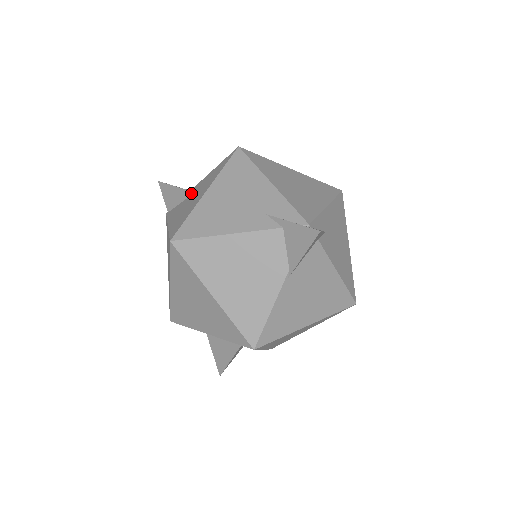
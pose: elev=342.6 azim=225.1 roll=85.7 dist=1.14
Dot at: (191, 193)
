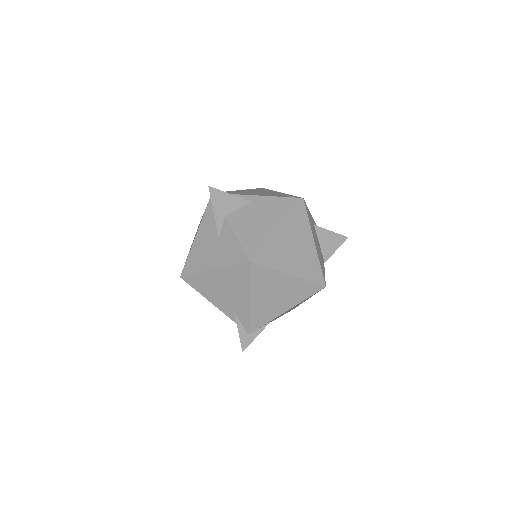
Dot at: (218, 233)
